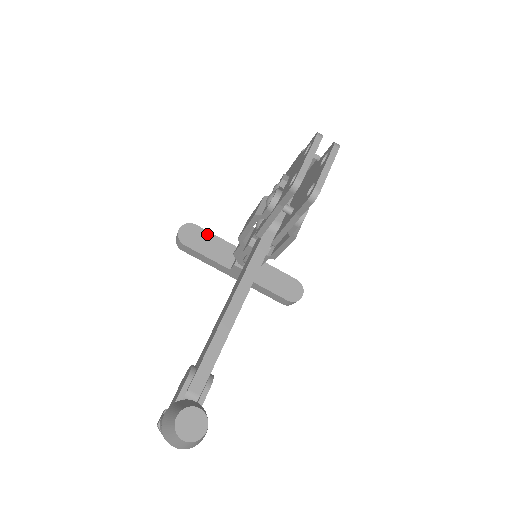
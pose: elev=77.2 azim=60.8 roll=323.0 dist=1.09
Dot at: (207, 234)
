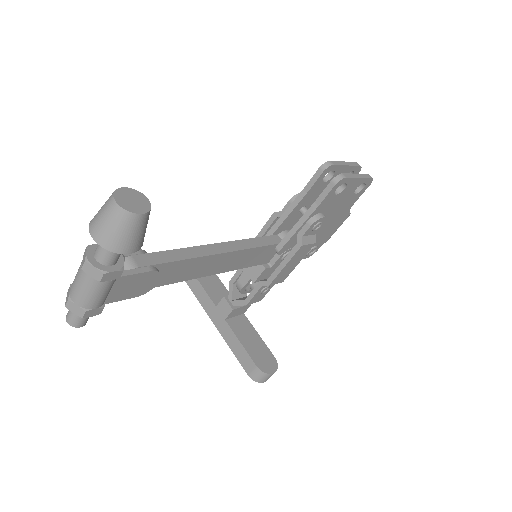
Dot at: occluded
